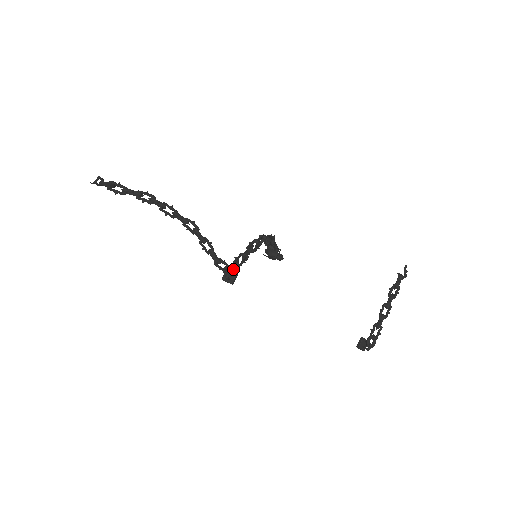
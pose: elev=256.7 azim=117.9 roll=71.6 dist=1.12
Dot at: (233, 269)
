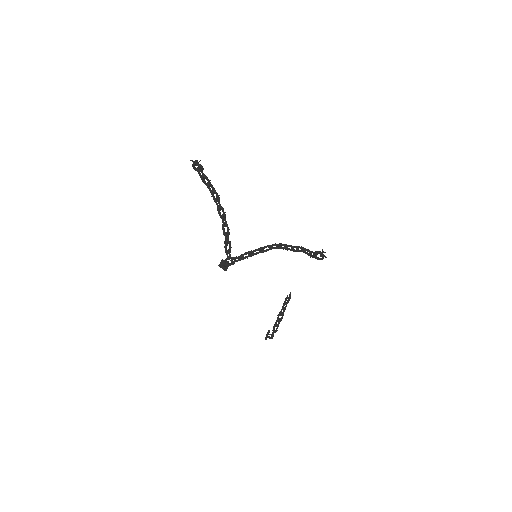
Dot at: (240, 260)
